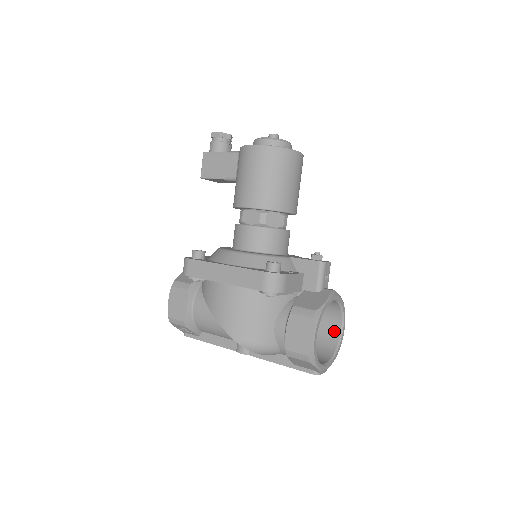
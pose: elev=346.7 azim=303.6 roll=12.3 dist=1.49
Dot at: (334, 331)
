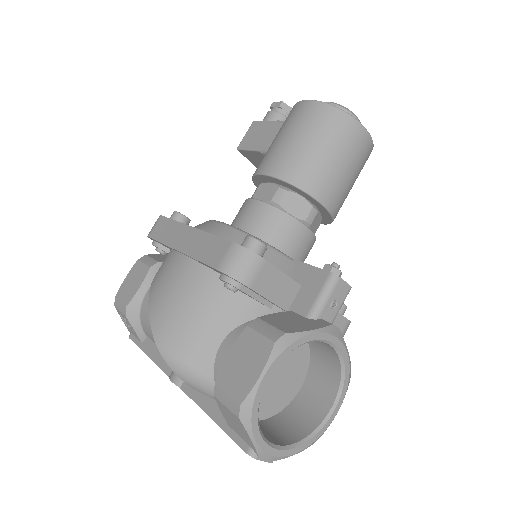
Dot at: (319, 407)
